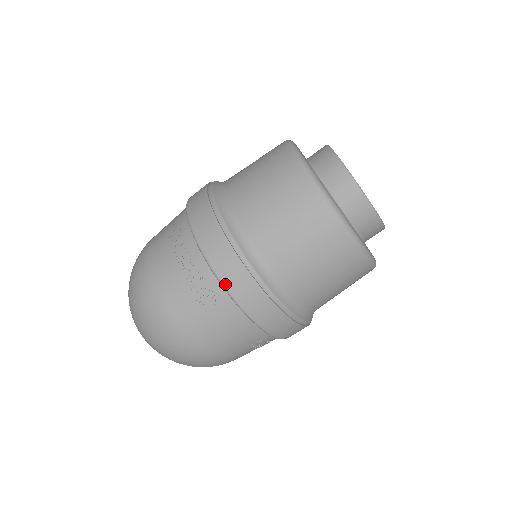
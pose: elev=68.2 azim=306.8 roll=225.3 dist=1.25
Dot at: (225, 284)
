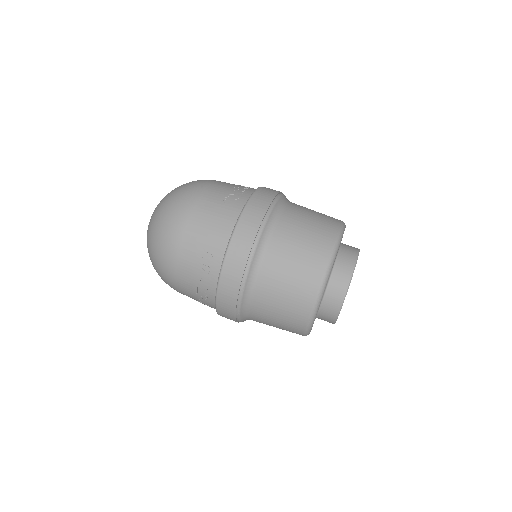
Dot at: (251, 200)
